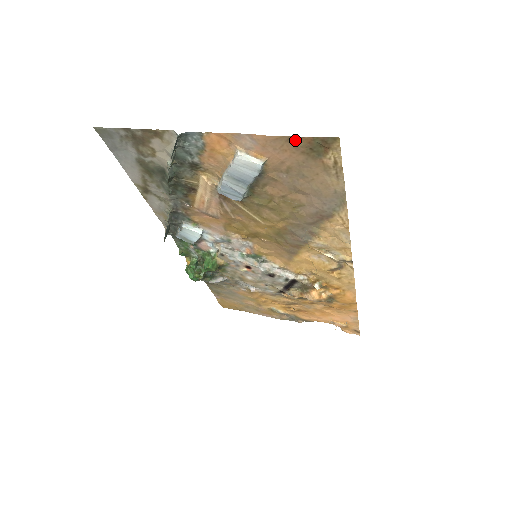
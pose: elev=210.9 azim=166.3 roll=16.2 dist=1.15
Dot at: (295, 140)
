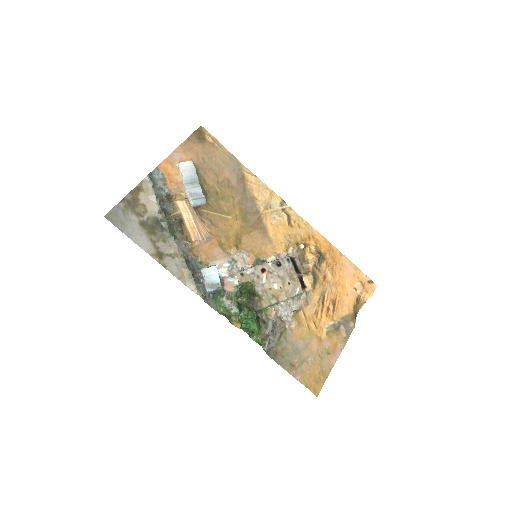
Dot at: (190, 139)
